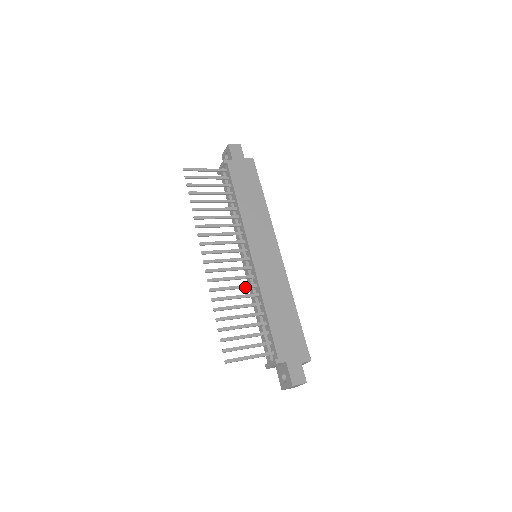
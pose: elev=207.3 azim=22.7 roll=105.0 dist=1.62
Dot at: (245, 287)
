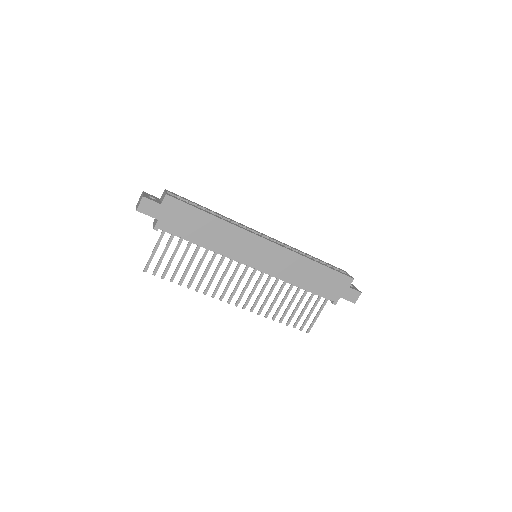
Dot at: occluded
